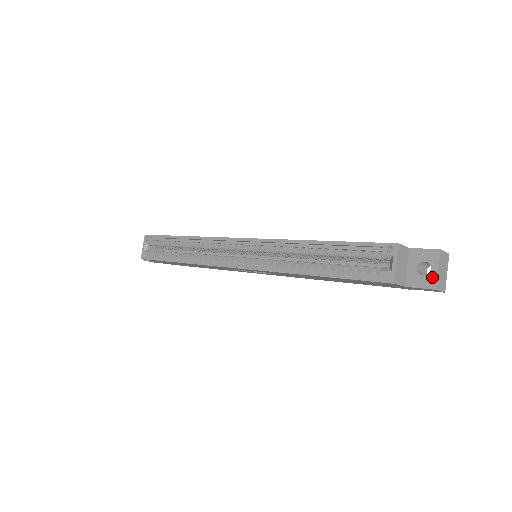
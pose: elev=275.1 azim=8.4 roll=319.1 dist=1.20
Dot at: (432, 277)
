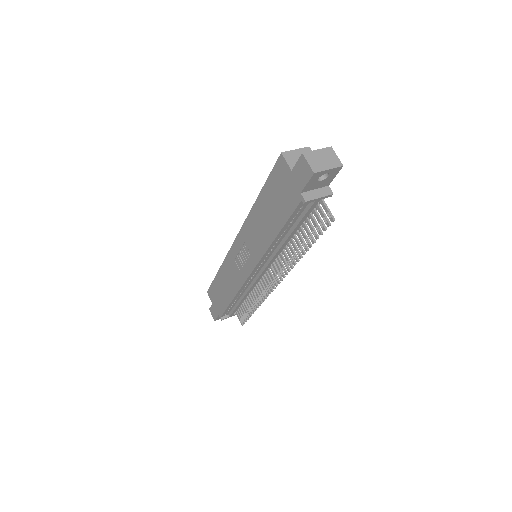
Dot at: (309, 154)
